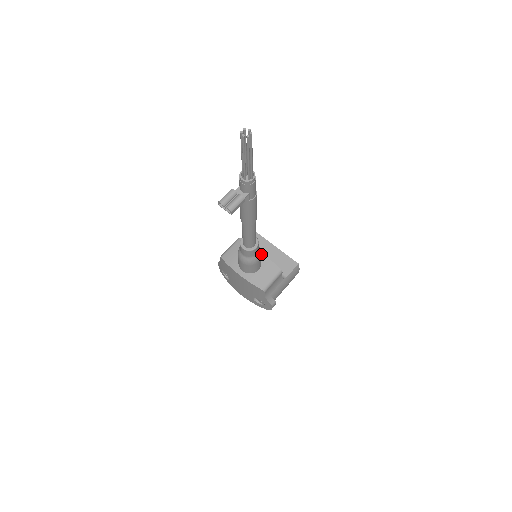
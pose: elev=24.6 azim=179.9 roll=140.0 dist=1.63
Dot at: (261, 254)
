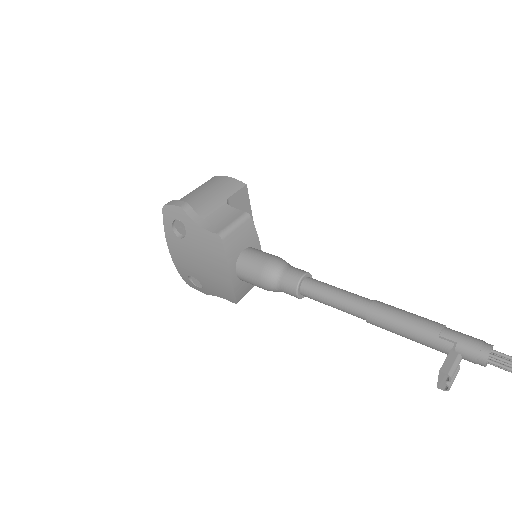
Dot at: occluded
